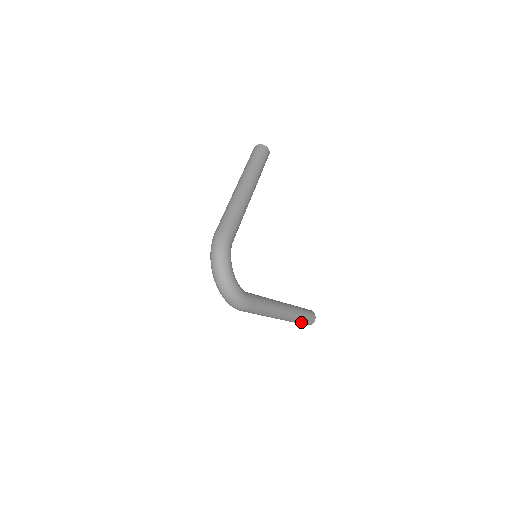
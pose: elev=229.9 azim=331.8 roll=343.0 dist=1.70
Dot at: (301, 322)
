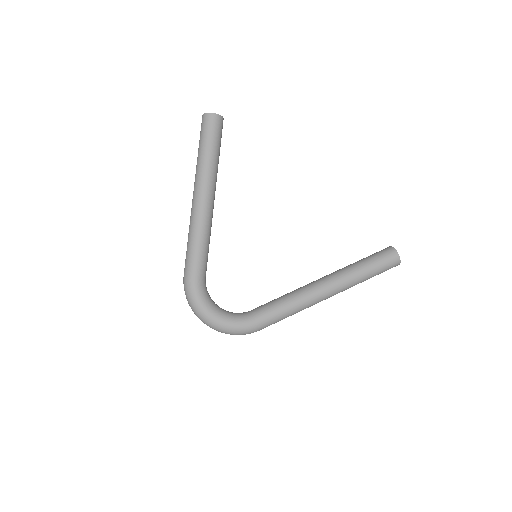
Dot at: occluded
